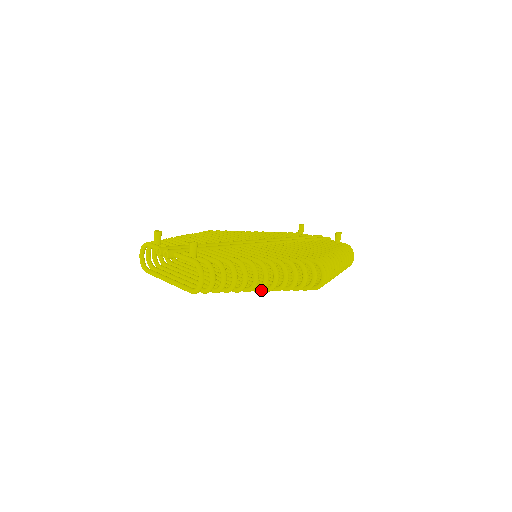
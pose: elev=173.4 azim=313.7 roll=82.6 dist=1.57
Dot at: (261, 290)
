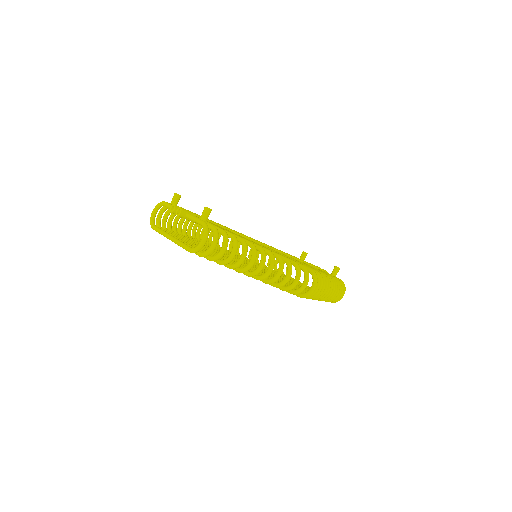
Dot at: (253, 275)
